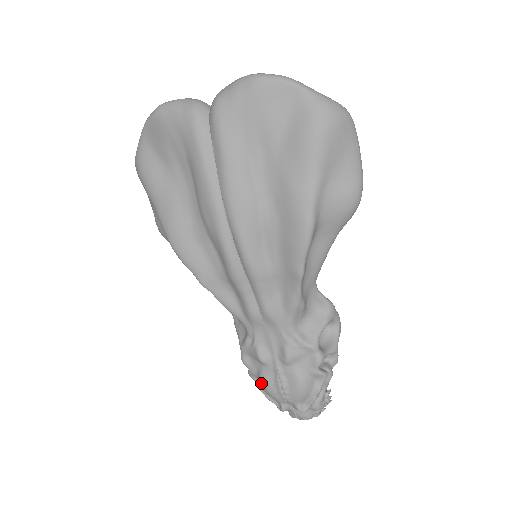
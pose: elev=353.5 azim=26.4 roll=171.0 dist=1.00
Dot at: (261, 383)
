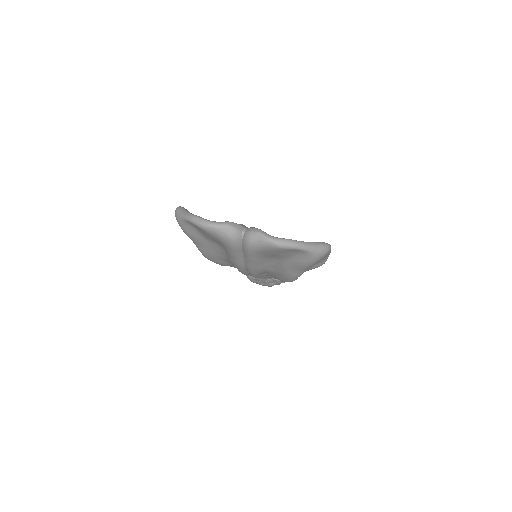
Dot at: occluded
